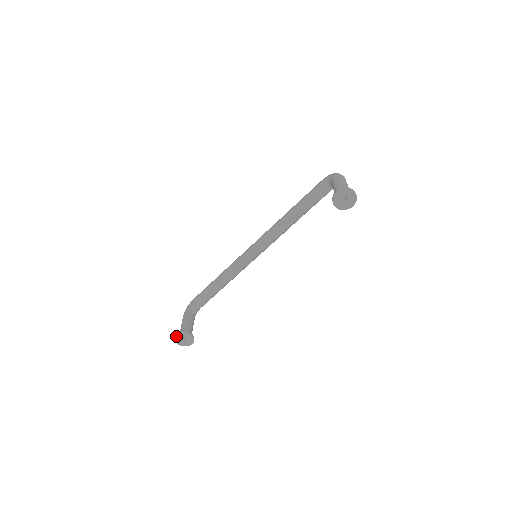
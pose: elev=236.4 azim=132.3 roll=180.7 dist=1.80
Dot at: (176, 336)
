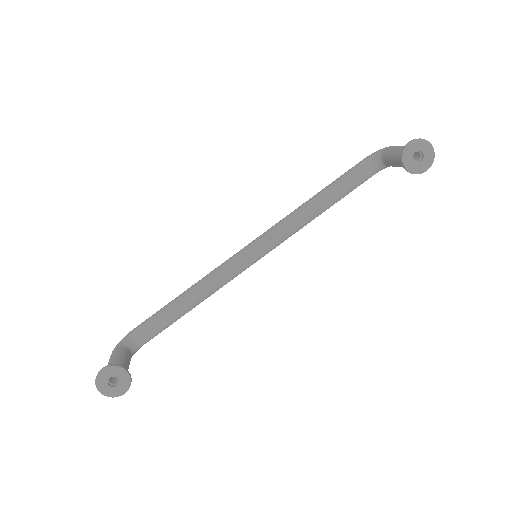
Dot at: (100, 372)
